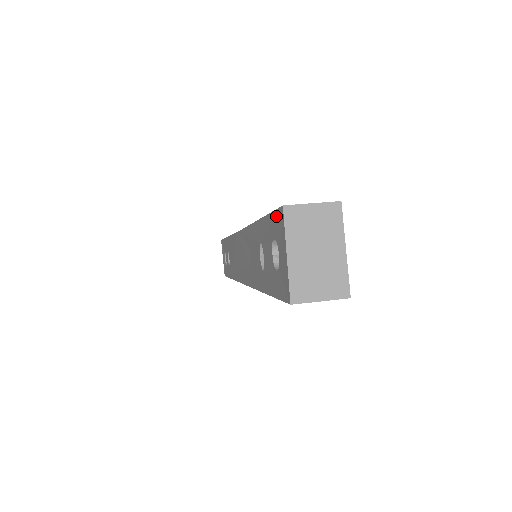
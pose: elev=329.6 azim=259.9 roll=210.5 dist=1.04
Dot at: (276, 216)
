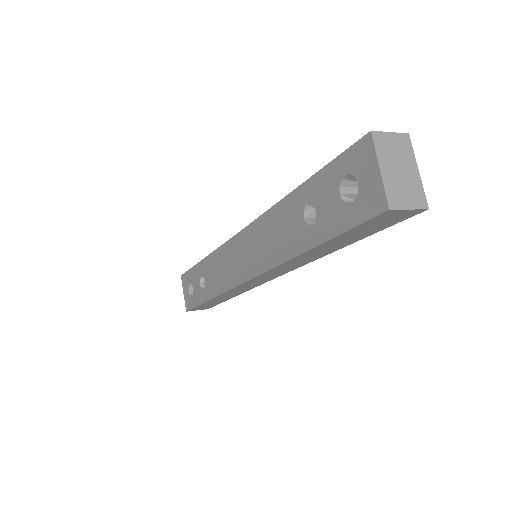
Dot at: (353, 150)
